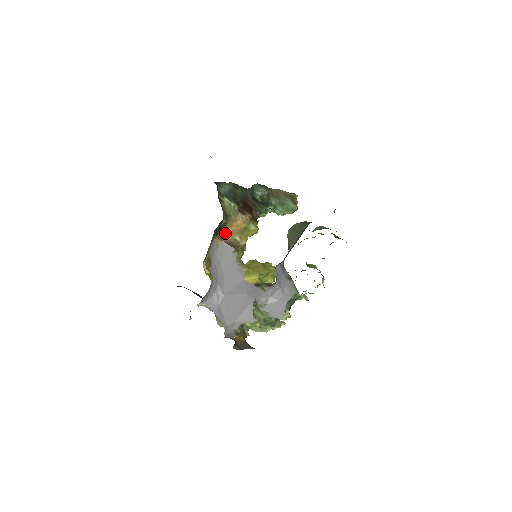
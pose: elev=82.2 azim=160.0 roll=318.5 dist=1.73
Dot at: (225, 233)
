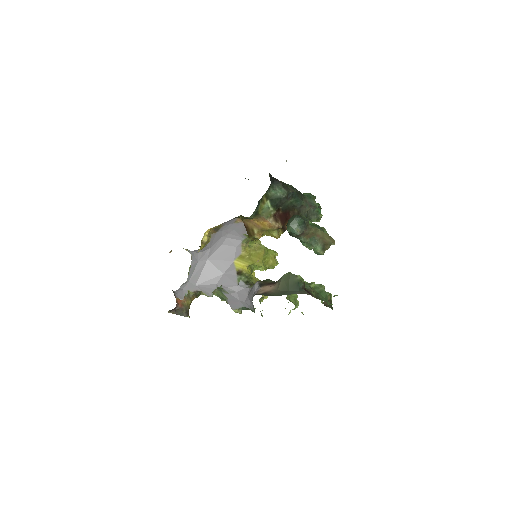
Dot at: (249, 220)
